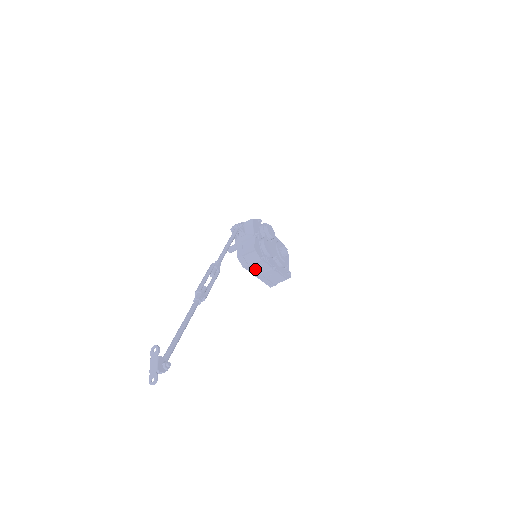
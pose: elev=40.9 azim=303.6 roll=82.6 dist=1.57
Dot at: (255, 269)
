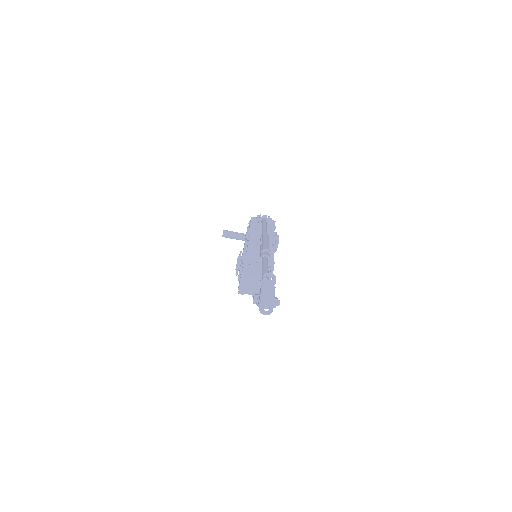
Dot at: (250, 267)
